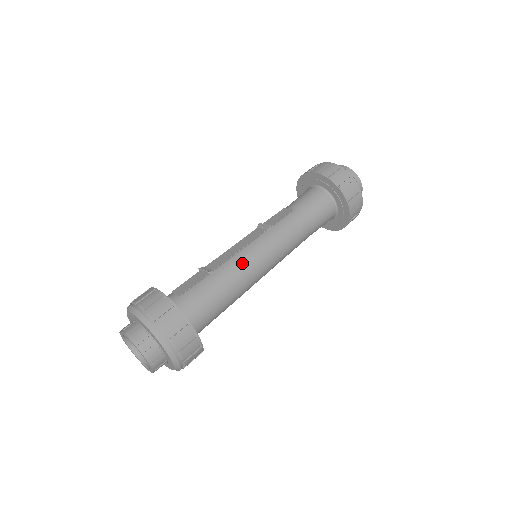
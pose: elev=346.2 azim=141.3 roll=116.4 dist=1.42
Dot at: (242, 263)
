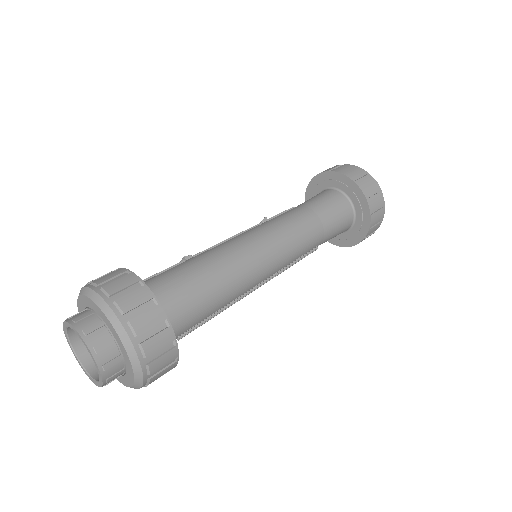
Dot at: (229, 246)
